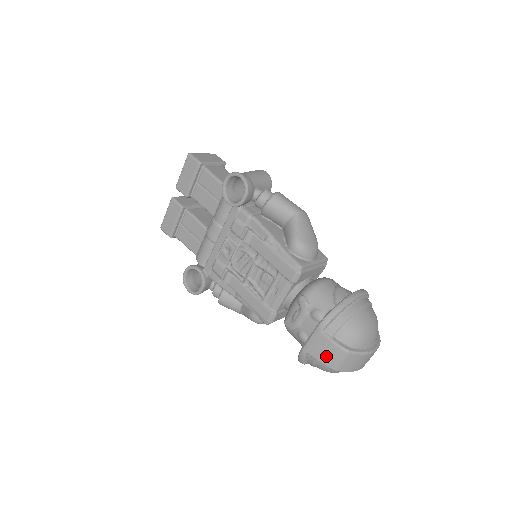
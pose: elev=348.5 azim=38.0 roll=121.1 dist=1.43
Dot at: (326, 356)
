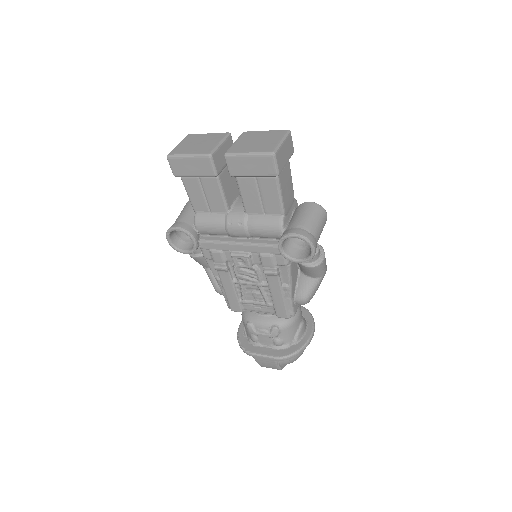
Dot at: (265, 365)
